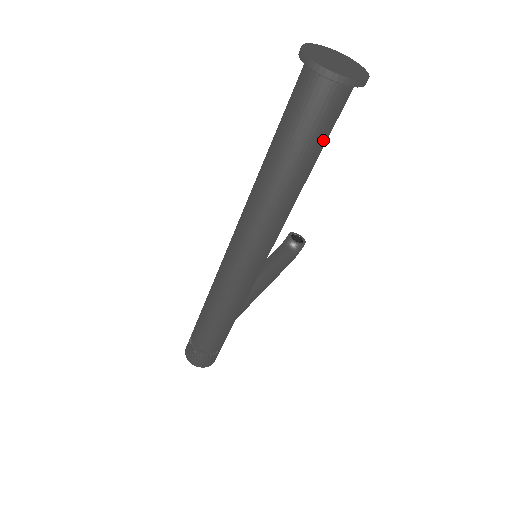
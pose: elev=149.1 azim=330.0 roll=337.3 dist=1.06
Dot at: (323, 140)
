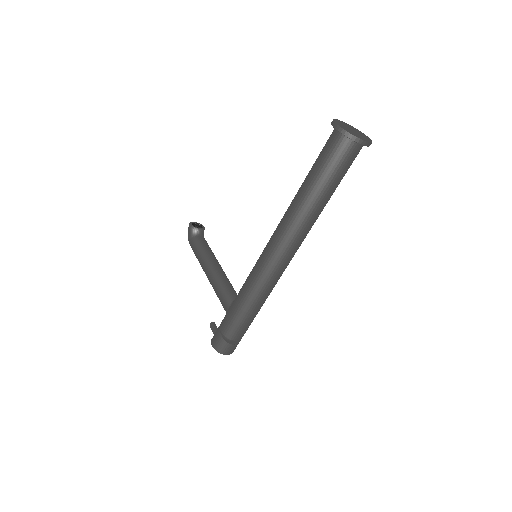
Dot at: occluded
